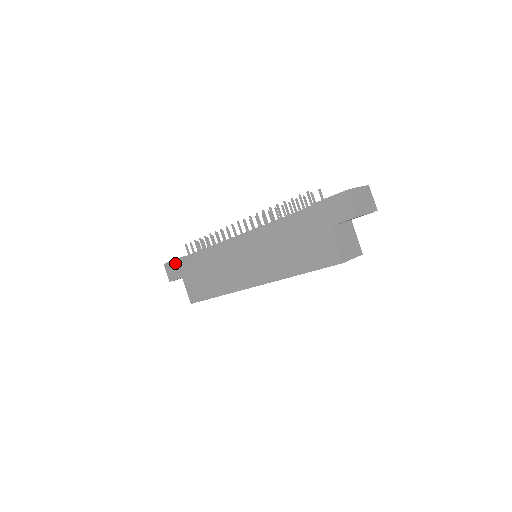
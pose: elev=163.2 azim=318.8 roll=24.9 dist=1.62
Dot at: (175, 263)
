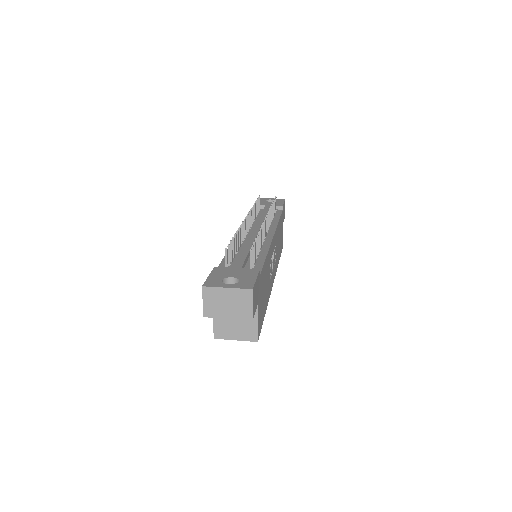
Dot at: occluded
